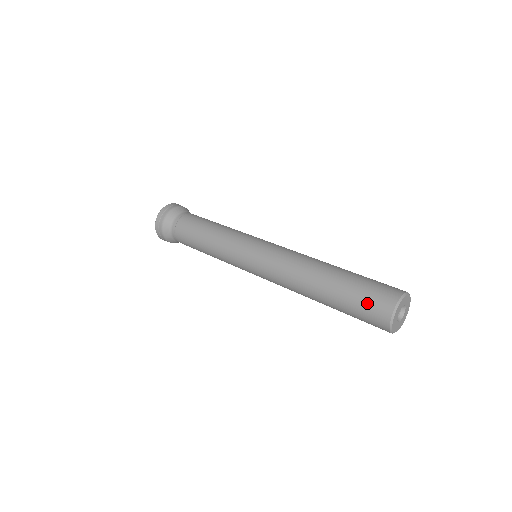
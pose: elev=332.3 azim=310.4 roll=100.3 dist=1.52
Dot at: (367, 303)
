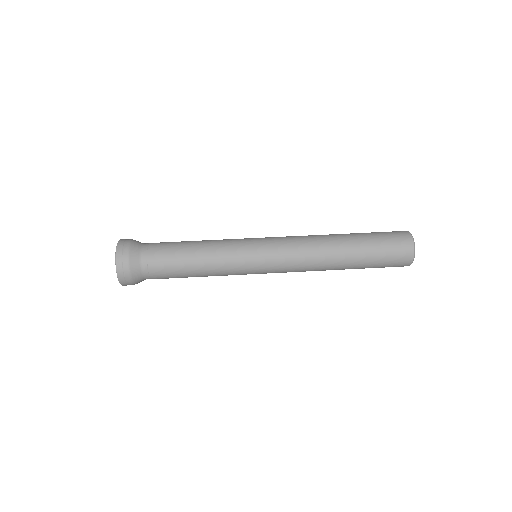
Dot at: (392, 249)
